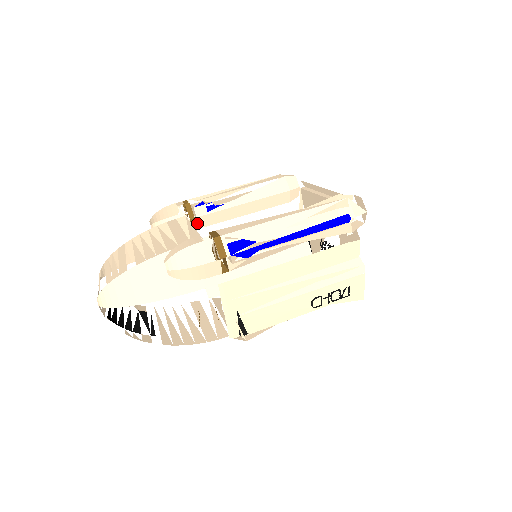
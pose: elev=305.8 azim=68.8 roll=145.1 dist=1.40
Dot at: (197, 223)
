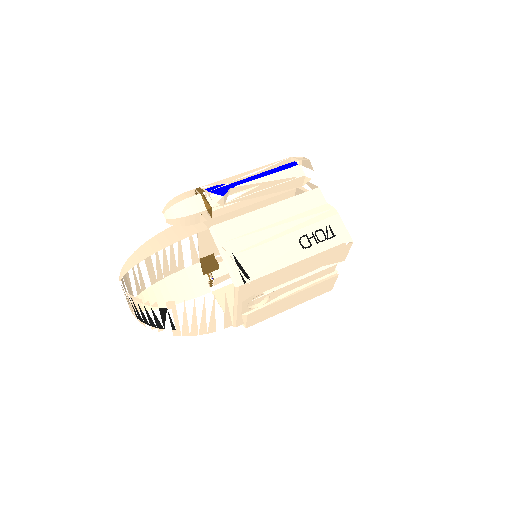
Dot at: (212, 273)
